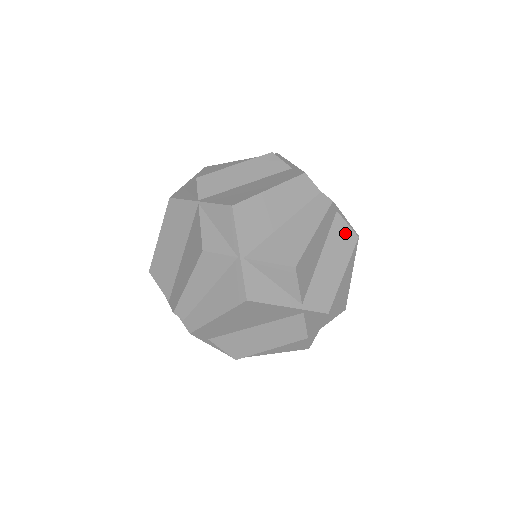
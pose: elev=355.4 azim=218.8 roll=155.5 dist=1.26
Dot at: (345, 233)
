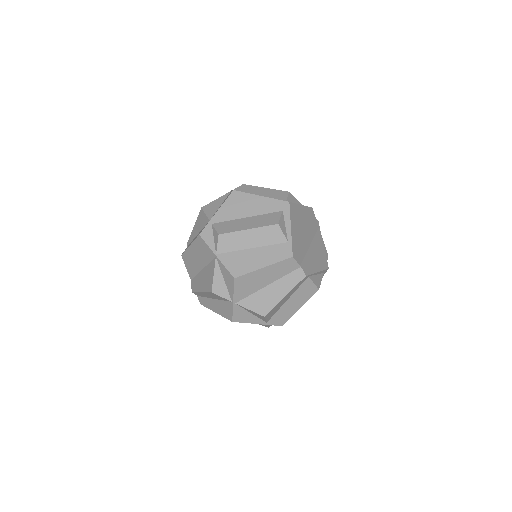
Dot at: (310, 288)
